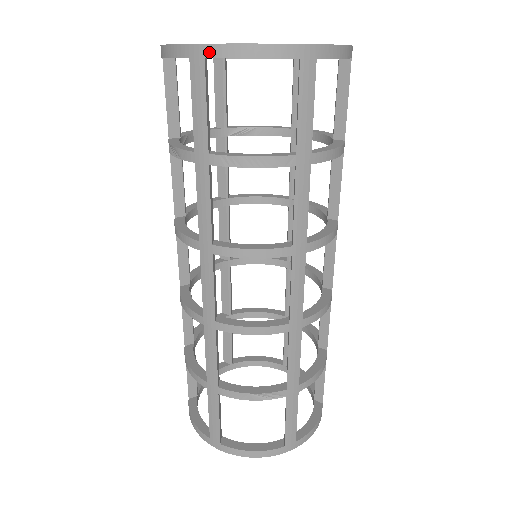
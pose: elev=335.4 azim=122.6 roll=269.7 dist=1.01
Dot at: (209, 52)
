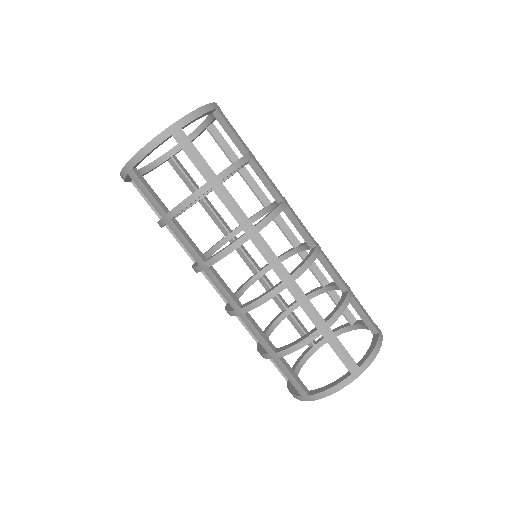
Dot at: (131, 165)
